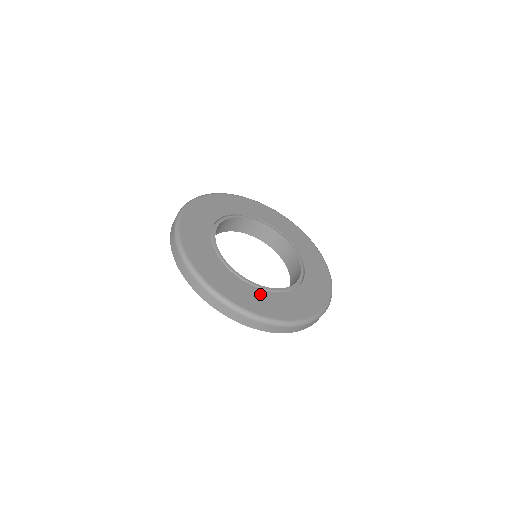
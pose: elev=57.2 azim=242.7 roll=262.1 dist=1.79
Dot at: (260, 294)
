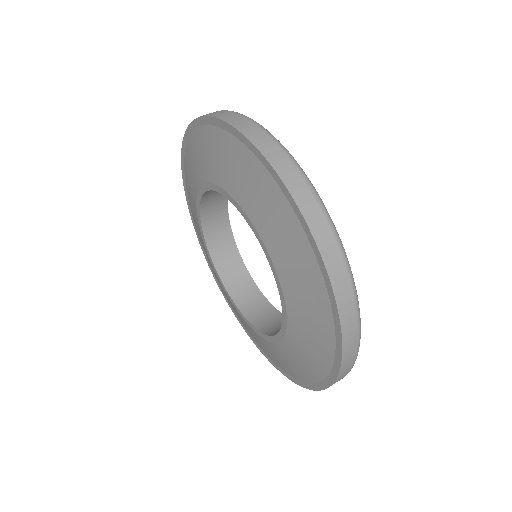
Dot at: occluded
